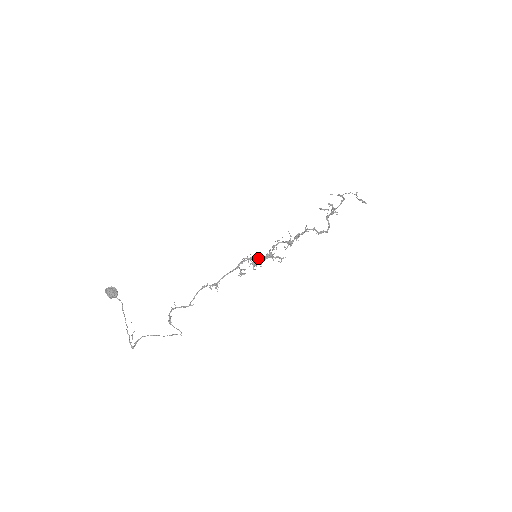
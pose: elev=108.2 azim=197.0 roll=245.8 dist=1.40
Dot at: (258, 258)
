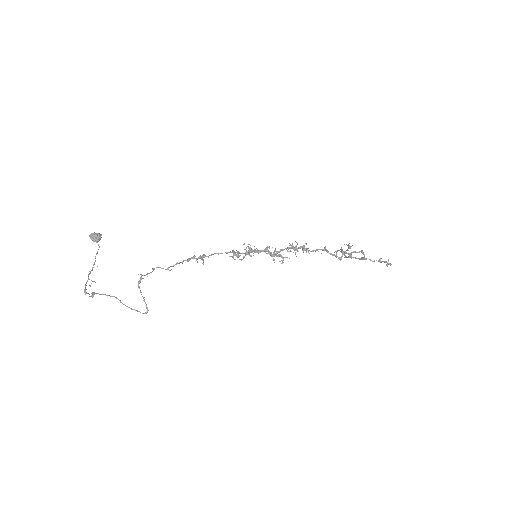
Dot at: (257, 250)
